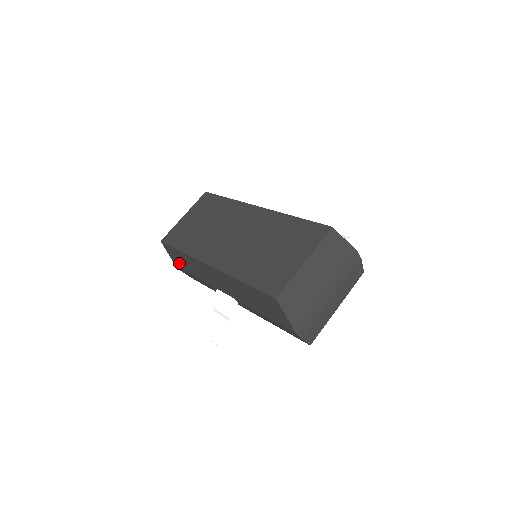
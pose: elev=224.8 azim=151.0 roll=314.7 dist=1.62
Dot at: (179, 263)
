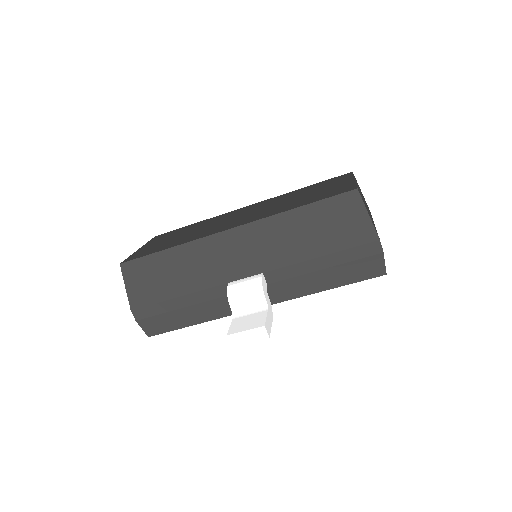
Dot at: (147, 291)
